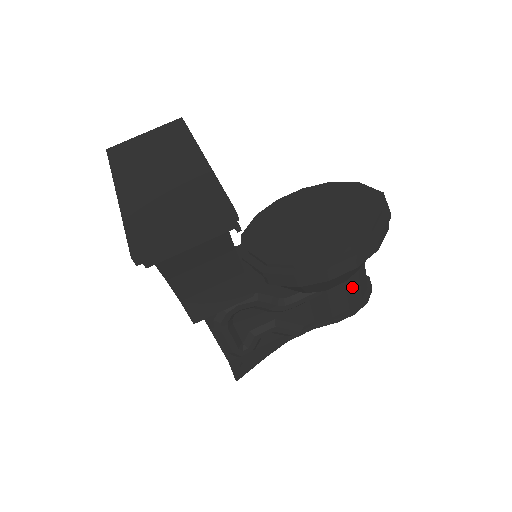
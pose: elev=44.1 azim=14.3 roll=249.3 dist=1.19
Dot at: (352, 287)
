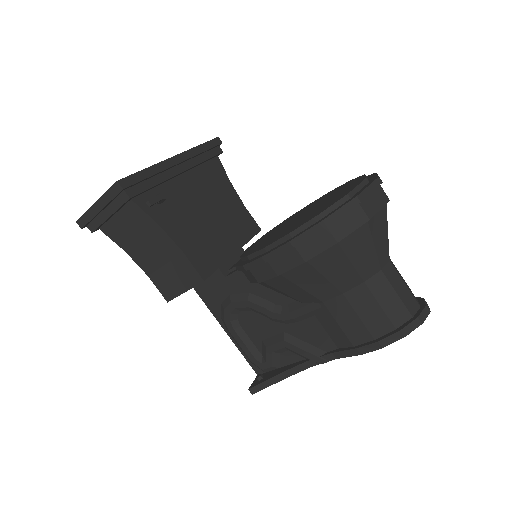
Dot at: (364, 305)
